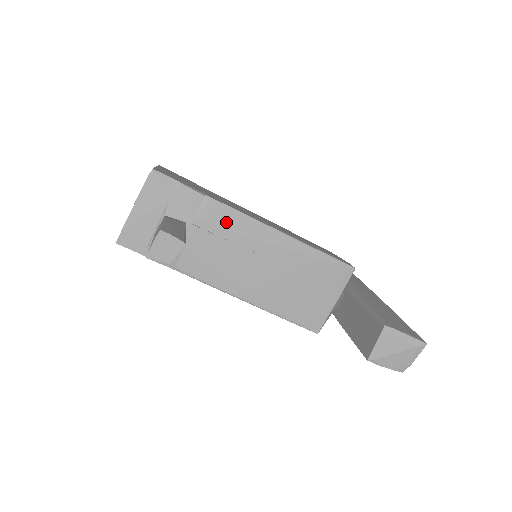
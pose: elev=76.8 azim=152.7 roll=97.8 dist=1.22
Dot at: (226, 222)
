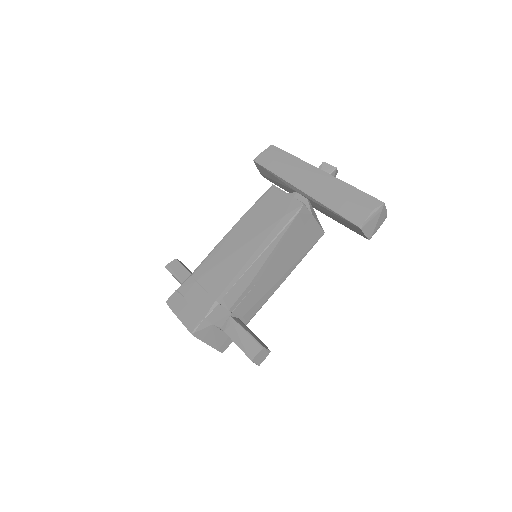
Dot at: (239, 291)
